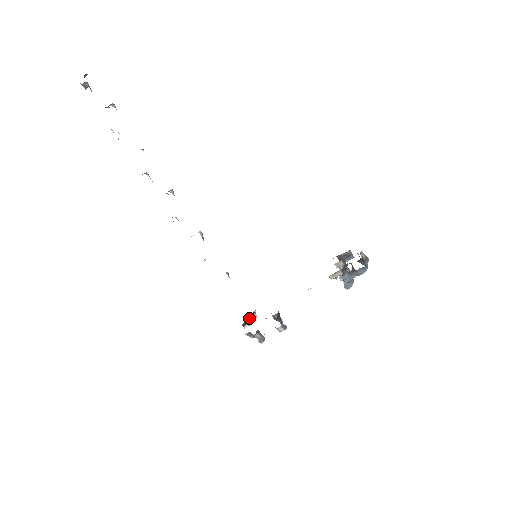
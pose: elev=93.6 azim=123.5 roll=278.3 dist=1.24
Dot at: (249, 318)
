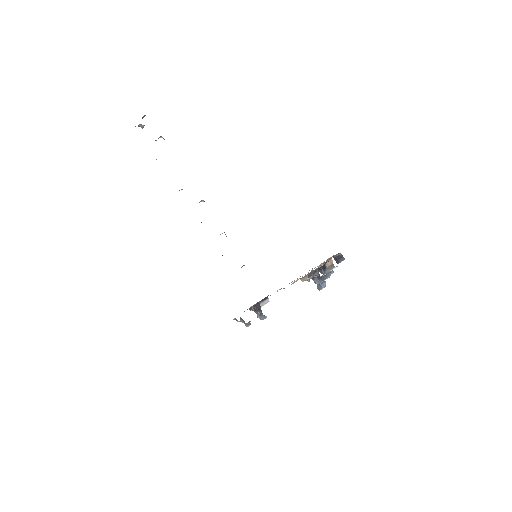
Dot at: (260, 303)
